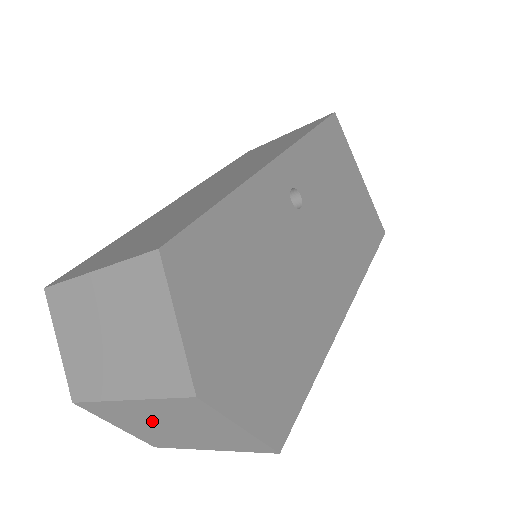
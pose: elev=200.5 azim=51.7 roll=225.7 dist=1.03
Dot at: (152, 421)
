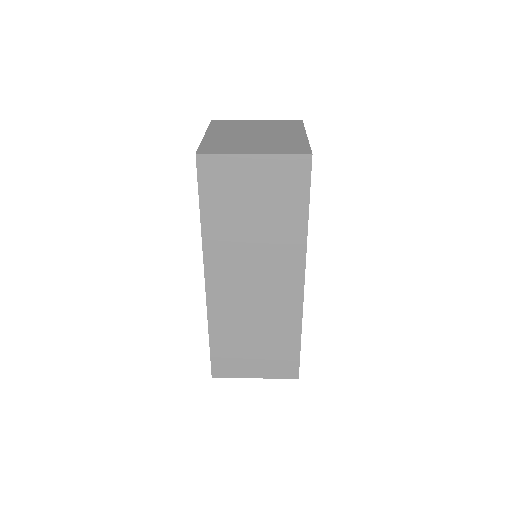
Dot at: occluded
